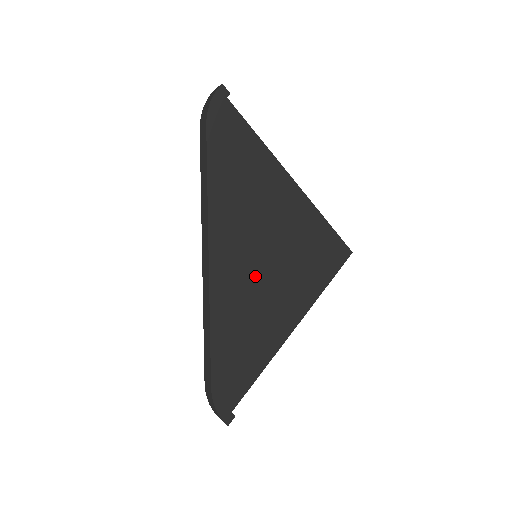
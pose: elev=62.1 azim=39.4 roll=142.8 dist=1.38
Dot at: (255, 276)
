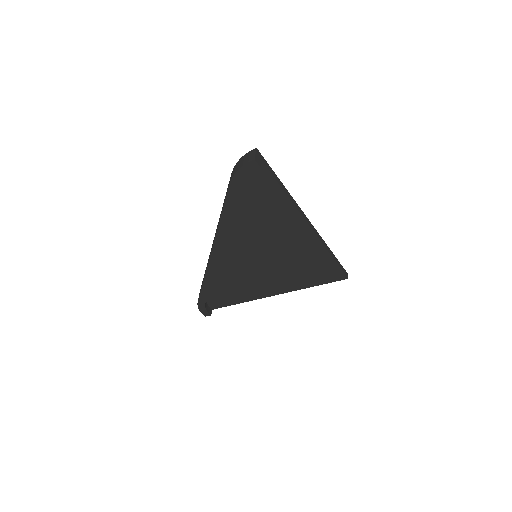
Dot at: (250, 266)
